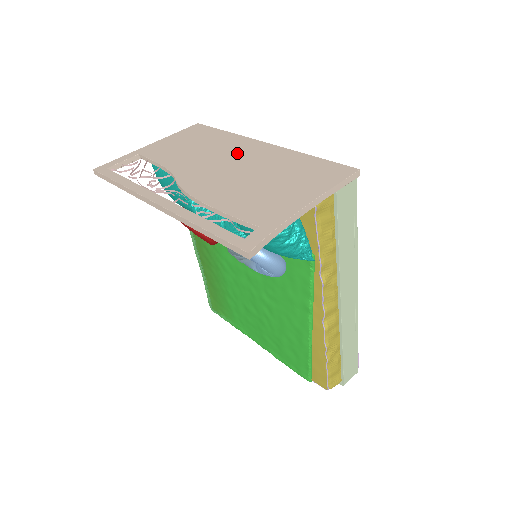
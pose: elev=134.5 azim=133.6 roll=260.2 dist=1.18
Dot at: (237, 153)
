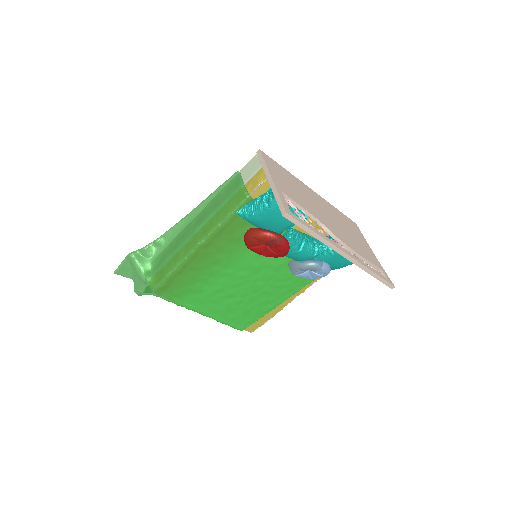
Dot at: (317, 201)
